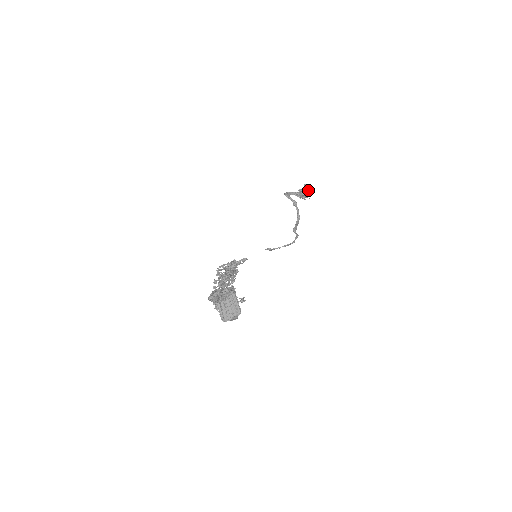
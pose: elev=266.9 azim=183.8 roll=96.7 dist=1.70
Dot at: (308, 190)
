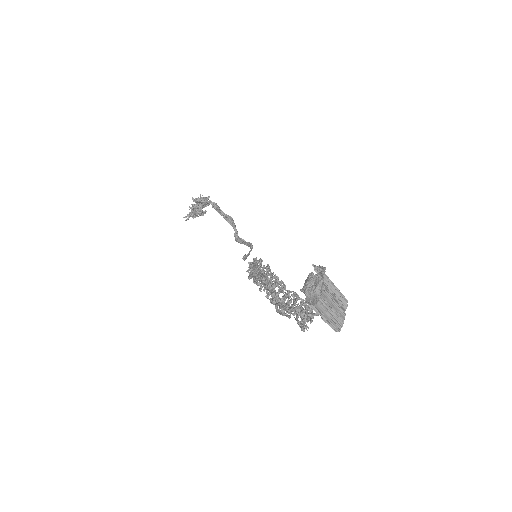
Dot at: occluded
